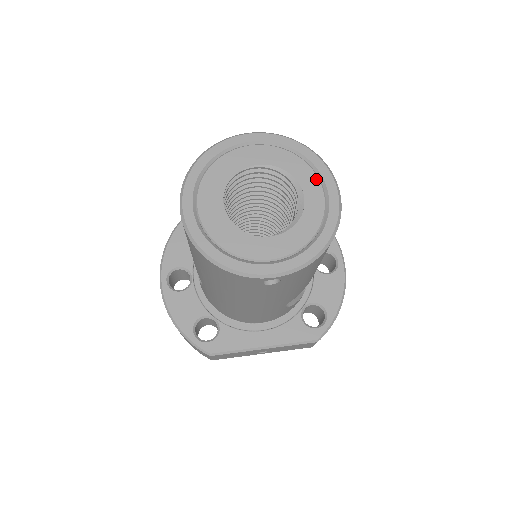
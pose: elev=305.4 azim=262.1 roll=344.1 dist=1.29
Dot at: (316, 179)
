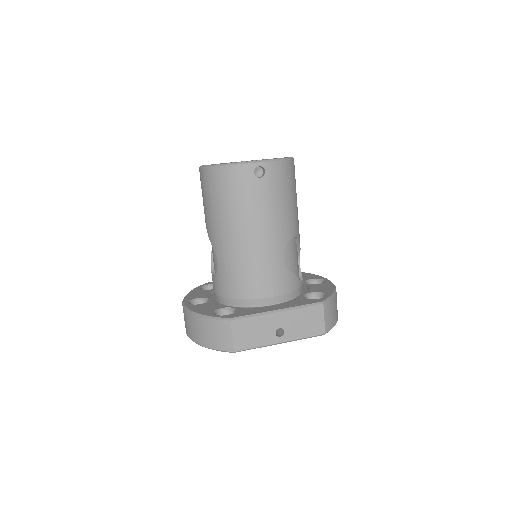
Dot at: occluded
